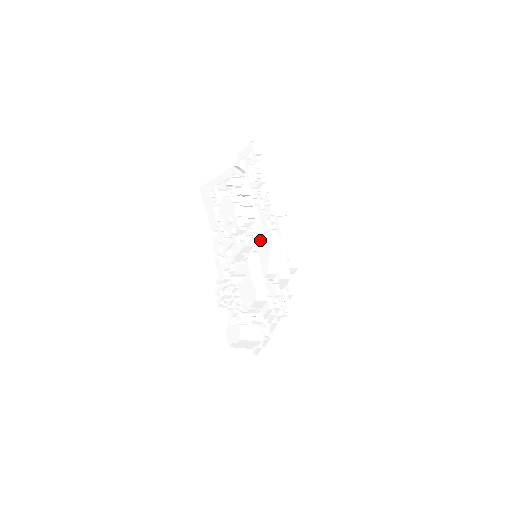
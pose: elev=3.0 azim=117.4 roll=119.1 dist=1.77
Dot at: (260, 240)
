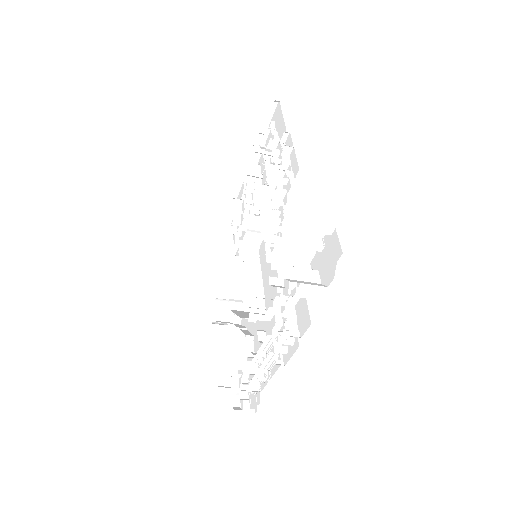
Dot at: occluded
